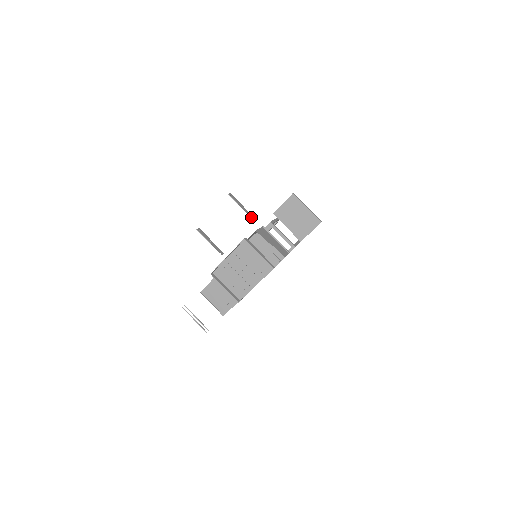
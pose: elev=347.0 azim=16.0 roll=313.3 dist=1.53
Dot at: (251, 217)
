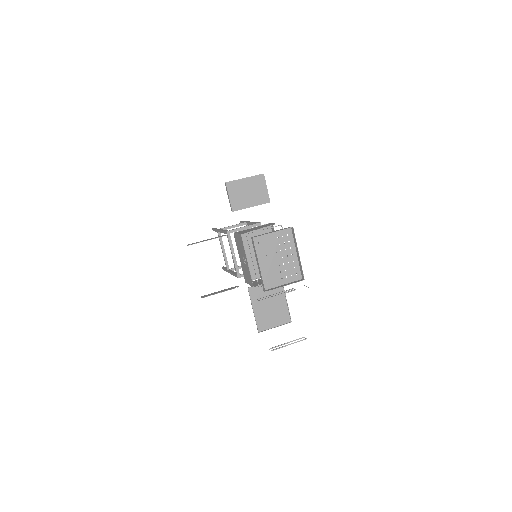
Dot at: occluded
